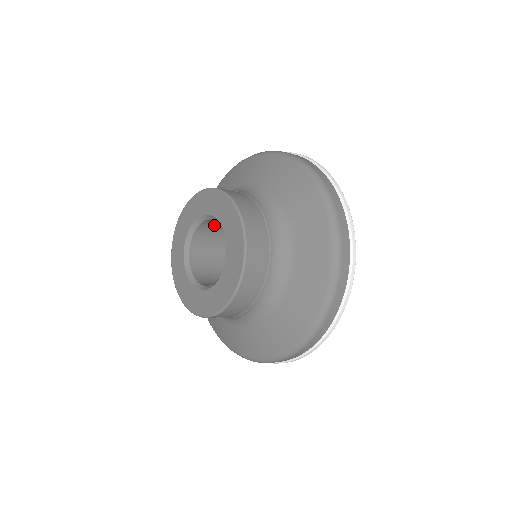
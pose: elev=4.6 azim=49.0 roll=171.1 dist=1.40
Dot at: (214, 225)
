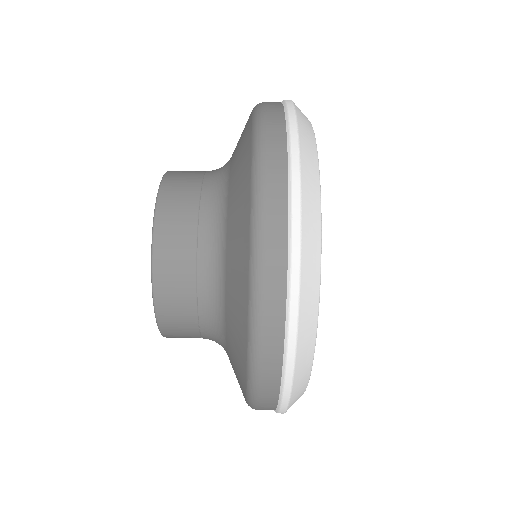
Dot at: occluded
